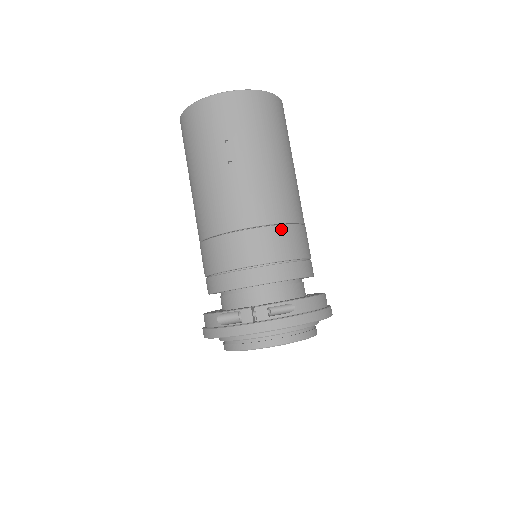
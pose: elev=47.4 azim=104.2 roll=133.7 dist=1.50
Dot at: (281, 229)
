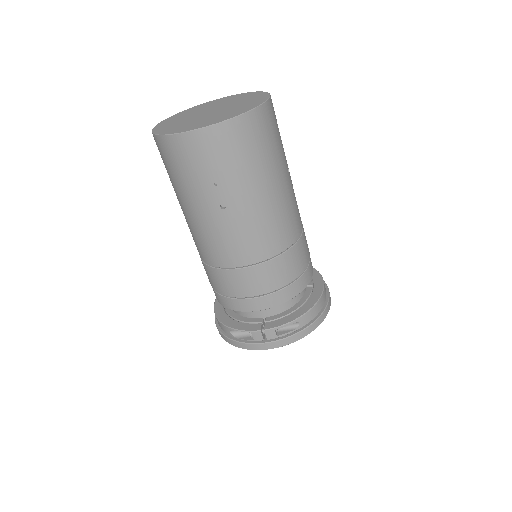
Dot at: (282, 258)
